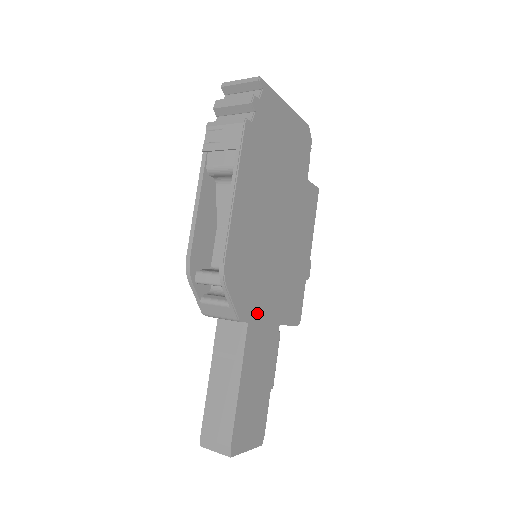
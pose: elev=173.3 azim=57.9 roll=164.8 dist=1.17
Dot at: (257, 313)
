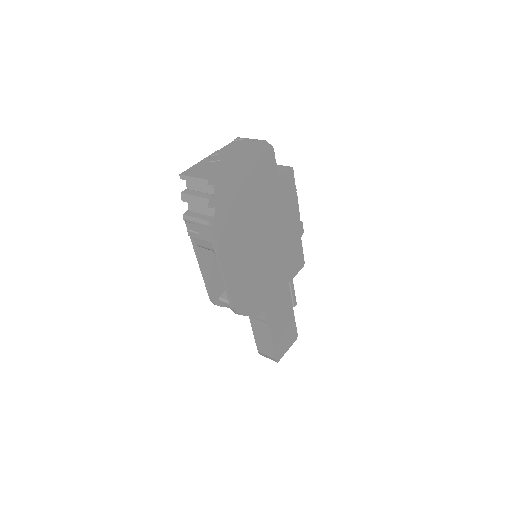
Dot at: (268, 299)
